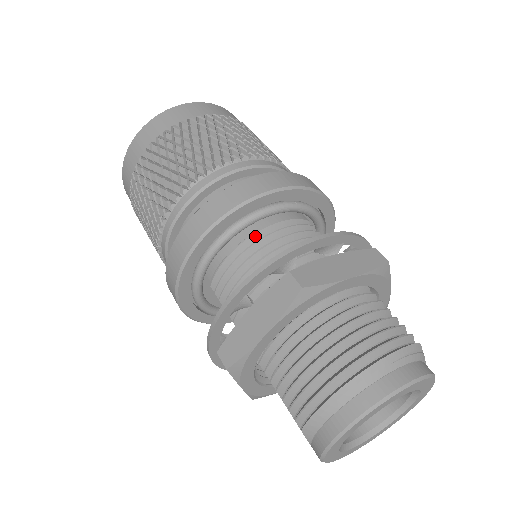
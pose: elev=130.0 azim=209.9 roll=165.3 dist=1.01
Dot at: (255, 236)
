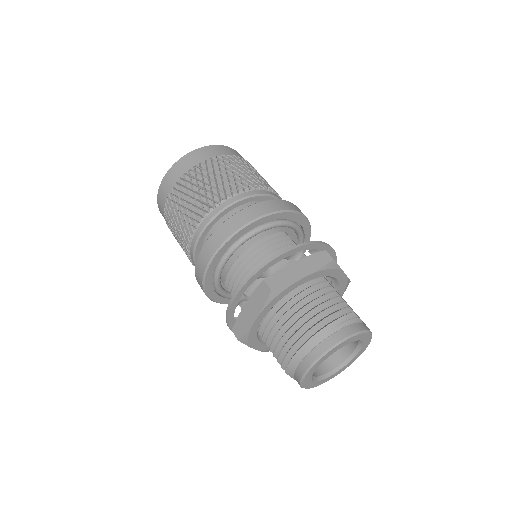
Dot at: (246, 252)
